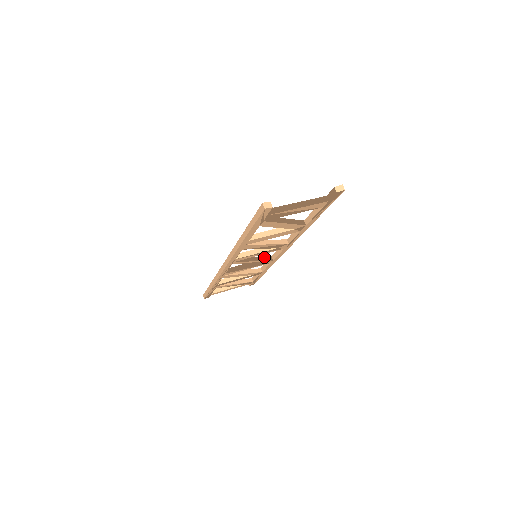
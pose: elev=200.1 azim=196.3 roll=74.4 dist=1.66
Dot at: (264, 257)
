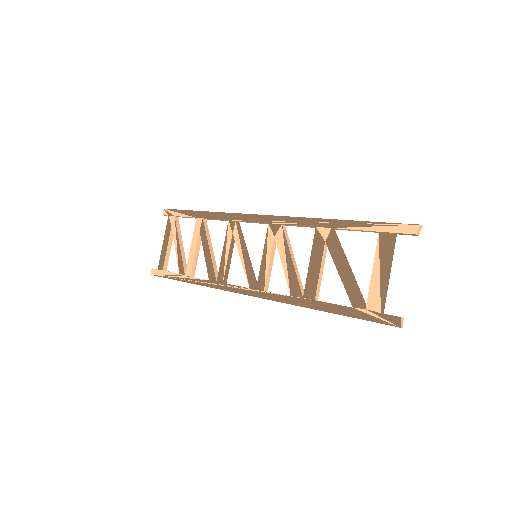
Dot at: (240, 235)
